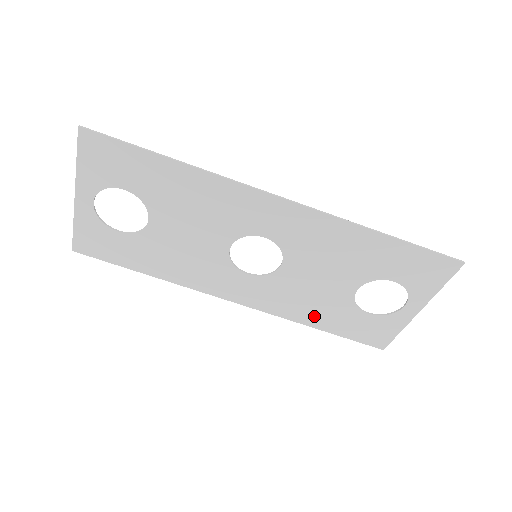
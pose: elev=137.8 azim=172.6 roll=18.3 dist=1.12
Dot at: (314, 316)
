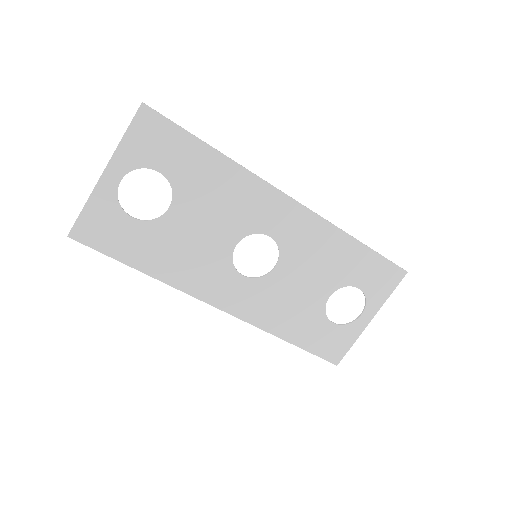
Dot at: (288, 326)
